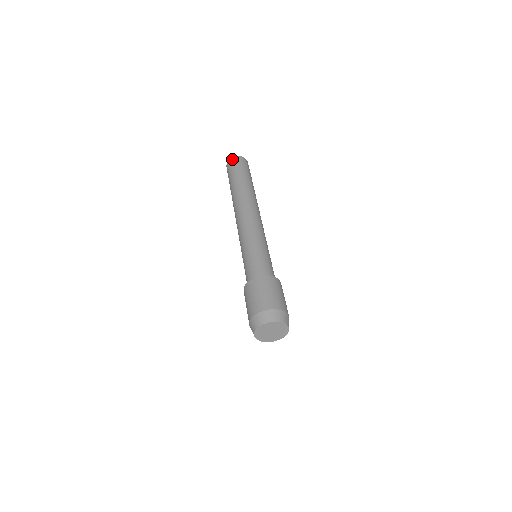
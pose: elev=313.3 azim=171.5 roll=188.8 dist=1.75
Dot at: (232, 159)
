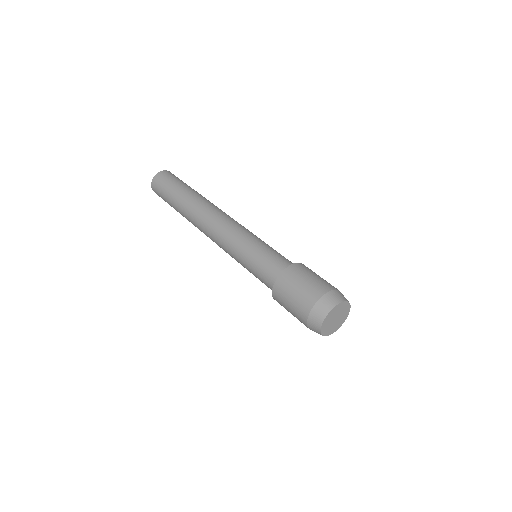
Dot at: (153, 181)
